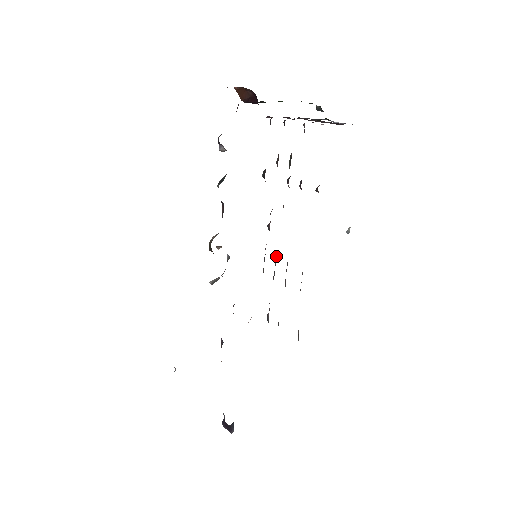
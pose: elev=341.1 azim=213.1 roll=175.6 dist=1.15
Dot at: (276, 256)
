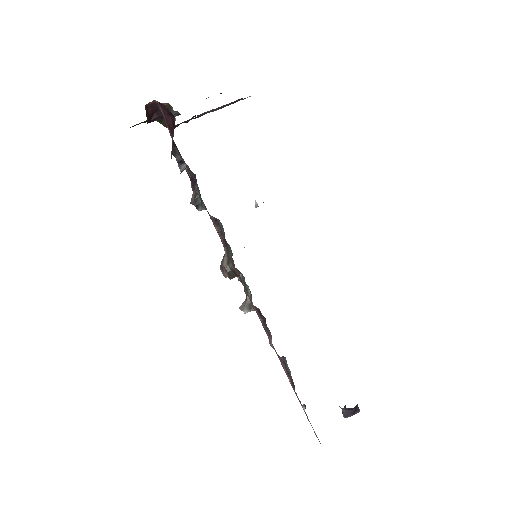
Dot at: occluded
